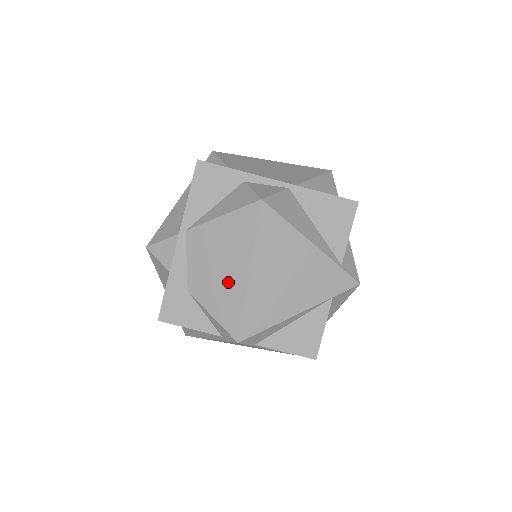
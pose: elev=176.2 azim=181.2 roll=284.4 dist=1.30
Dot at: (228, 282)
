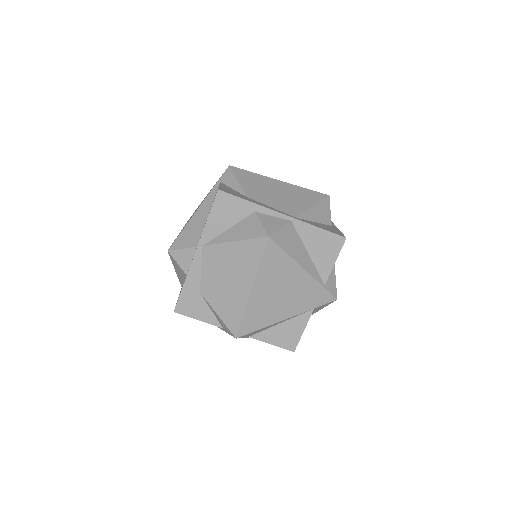
Dot at: (233, 293)
